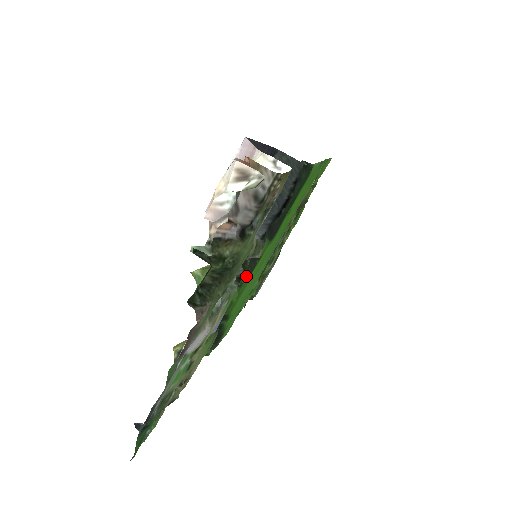
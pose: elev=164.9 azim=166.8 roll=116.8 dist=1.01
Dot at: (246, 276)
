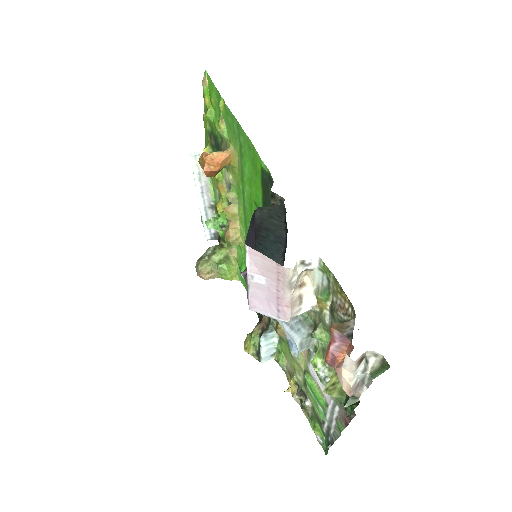
Dot at: occluded
